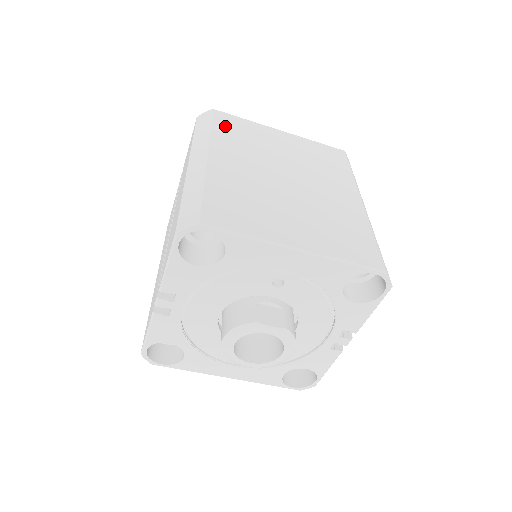
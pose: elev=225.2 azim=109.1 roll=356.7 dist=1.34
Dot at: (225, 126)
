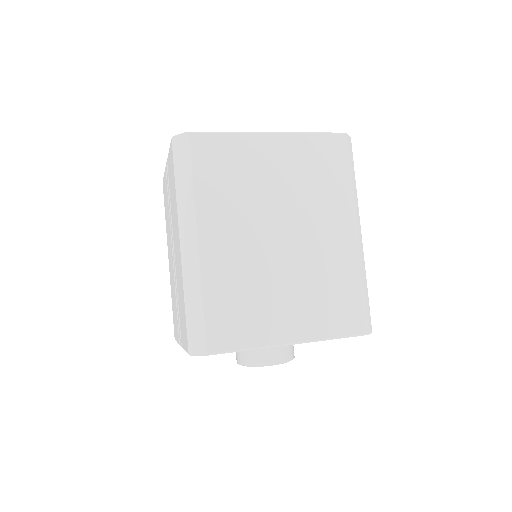
Dot at: (207, 167)
